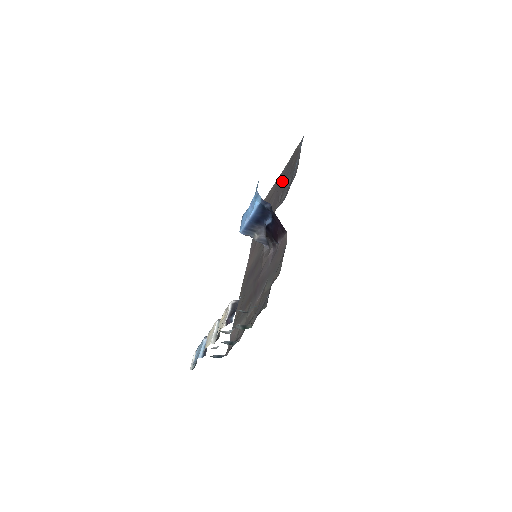
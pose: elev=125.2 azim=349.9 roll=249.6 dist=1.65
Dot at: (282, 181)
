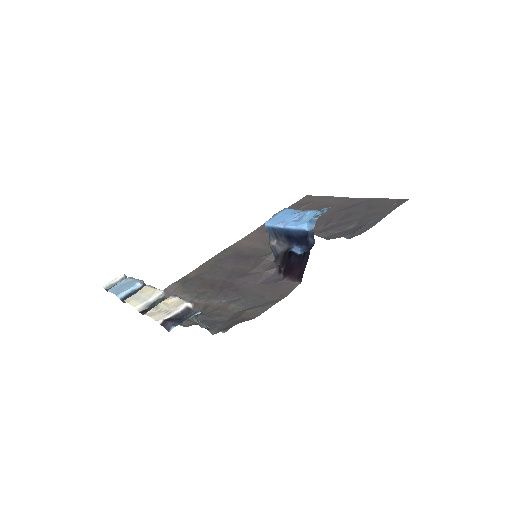
Dot at: (347, 210)
